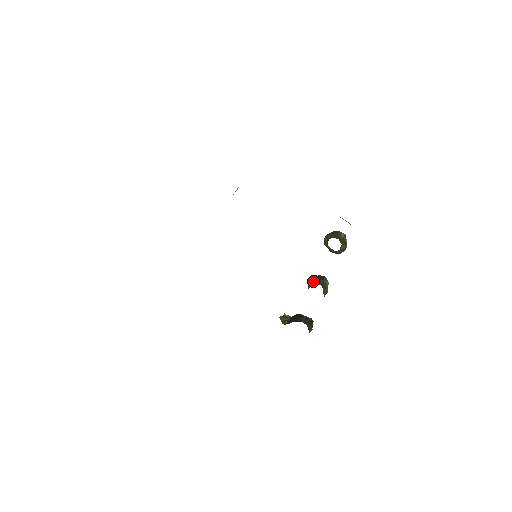
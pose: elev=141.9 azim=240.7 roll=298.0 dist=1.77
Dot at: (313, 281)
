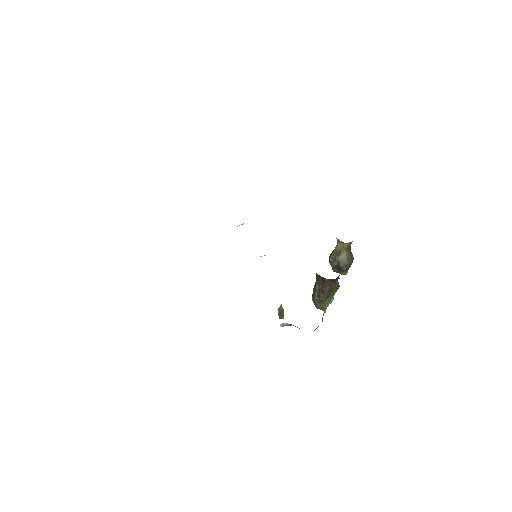
Dot at: occluded
